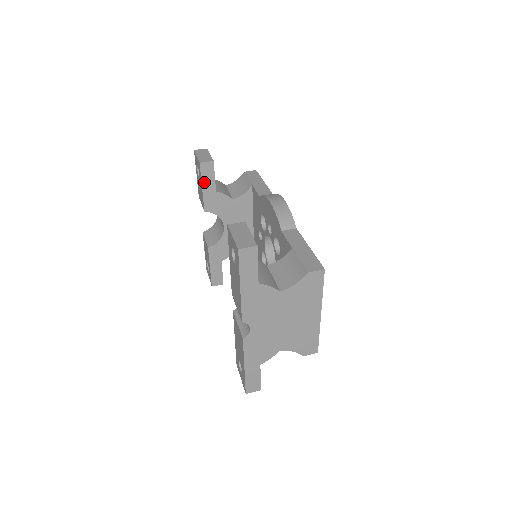
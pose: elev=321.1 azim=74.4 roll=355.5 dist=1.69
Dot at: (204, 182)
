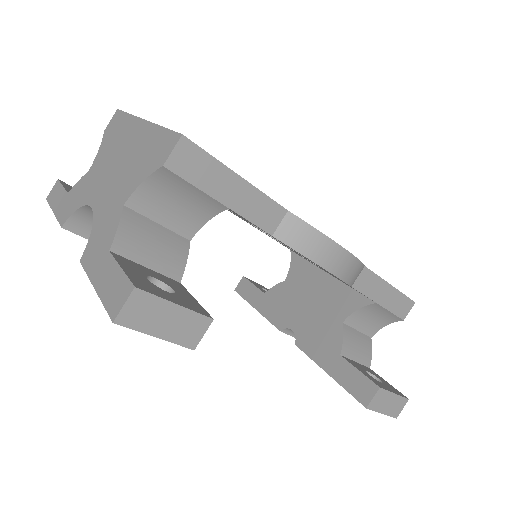
Dot at: occluded
